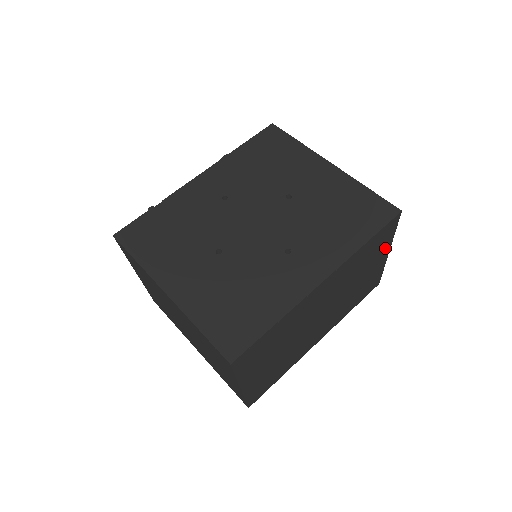
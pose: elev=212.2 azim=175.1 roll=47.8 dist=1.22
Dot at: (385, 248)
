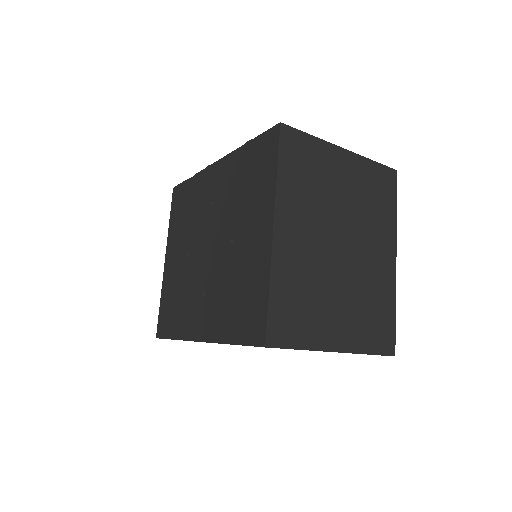
Dot at: occluded
